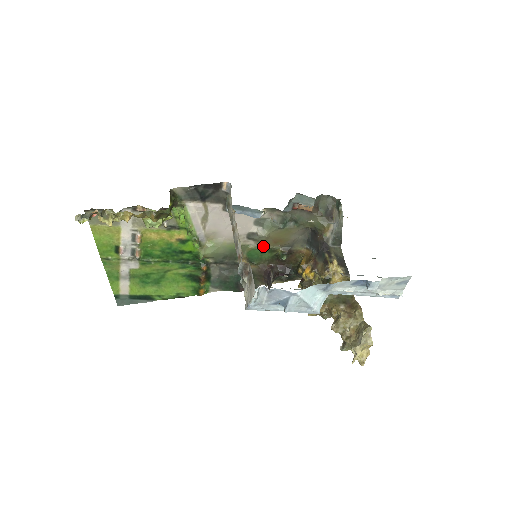
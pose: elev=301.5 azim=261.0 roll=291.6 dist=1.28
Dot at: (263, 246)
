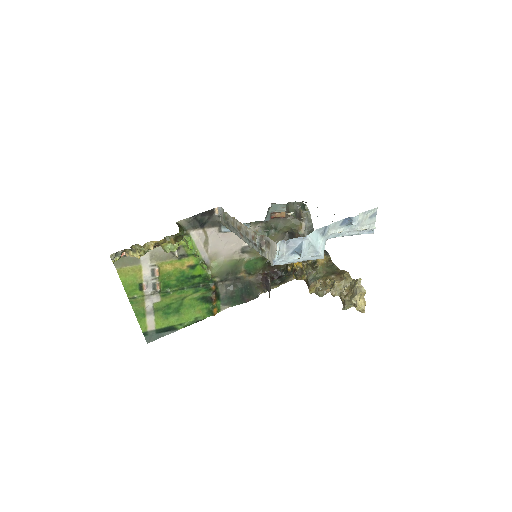
Dot at: (255, 256)
